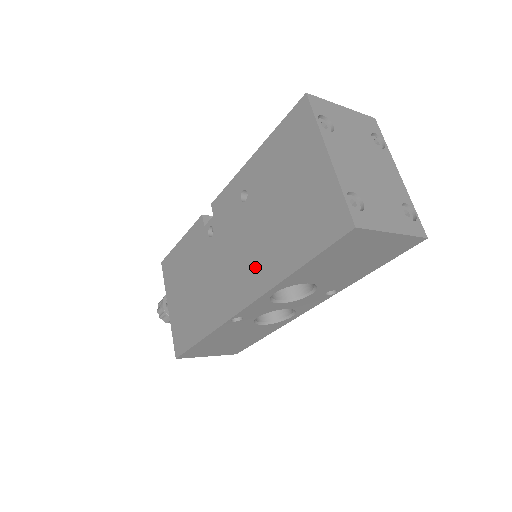
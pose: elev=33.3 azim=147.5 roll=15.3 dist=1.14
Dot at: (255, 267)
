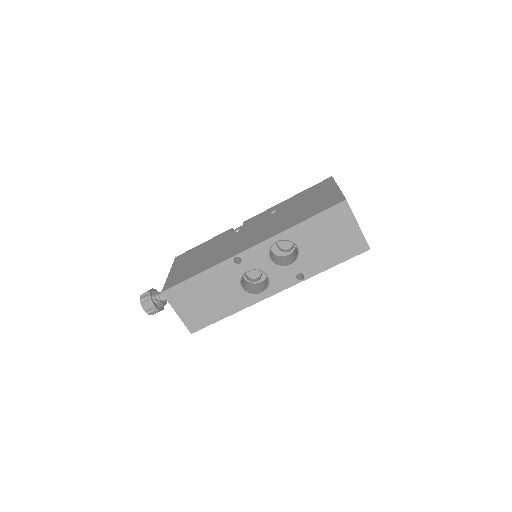
Dot at: (270, 230)
